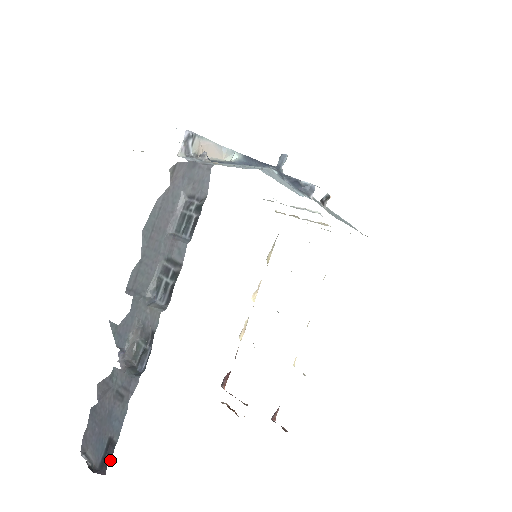
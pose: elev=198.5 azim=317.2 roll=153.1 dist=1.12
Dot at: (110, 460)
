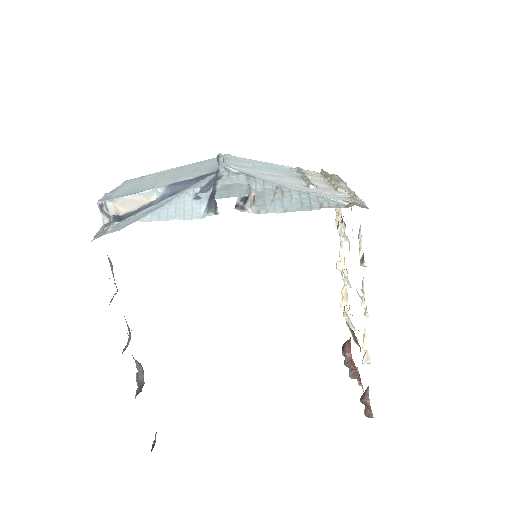
Dot at: occluded
